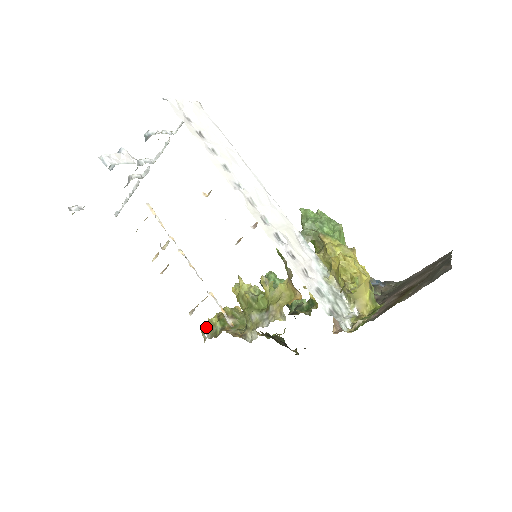
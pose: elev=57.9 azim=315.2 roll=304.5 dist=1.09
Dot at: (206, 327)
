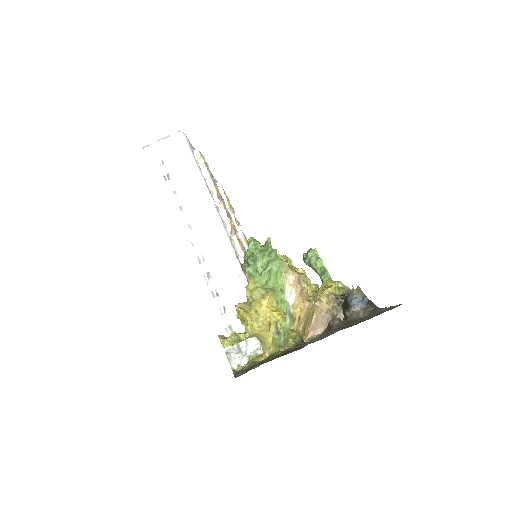
Dot at: occluded
